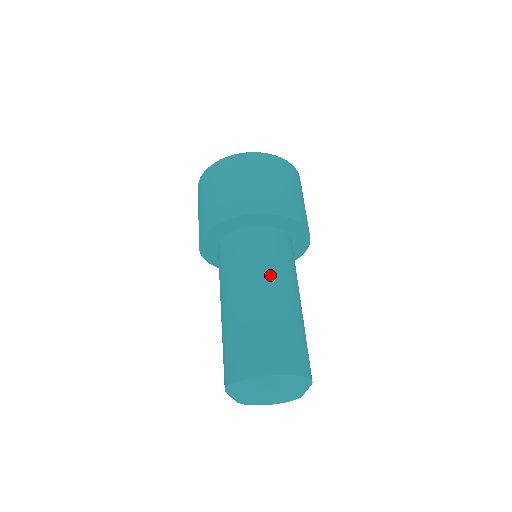
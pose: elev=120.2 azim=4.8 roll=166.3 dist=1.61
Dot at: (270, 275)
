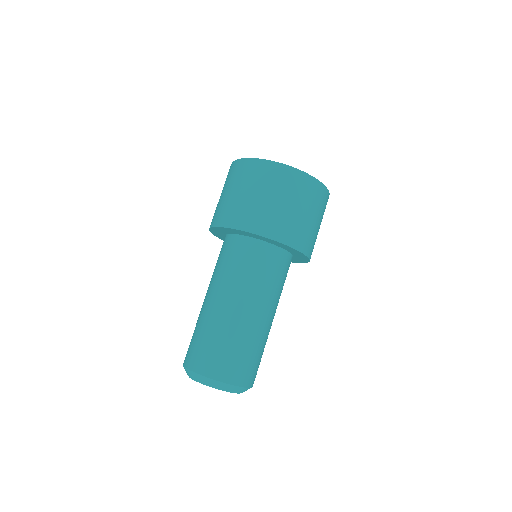
Dot at: (270, 300)
